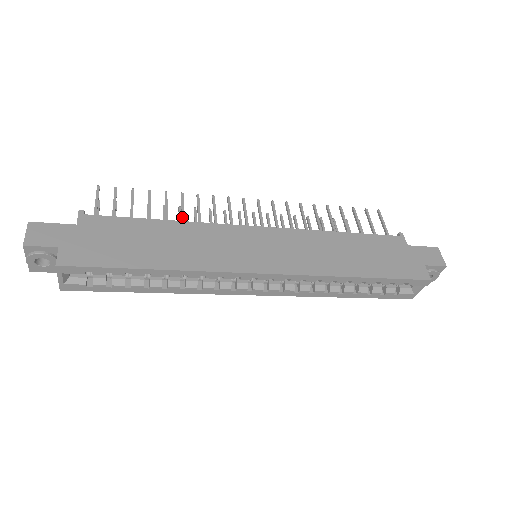
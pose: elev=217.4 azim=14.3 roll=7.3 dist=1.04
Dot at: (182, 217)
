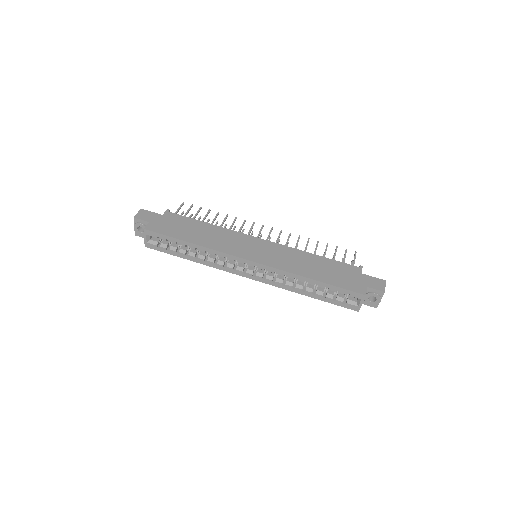
Dot at: (221, 225)
